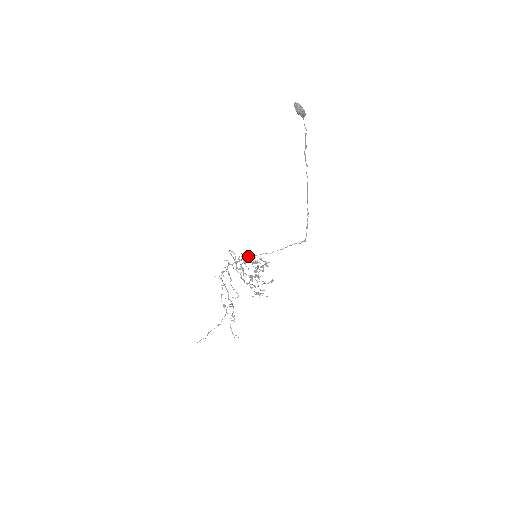
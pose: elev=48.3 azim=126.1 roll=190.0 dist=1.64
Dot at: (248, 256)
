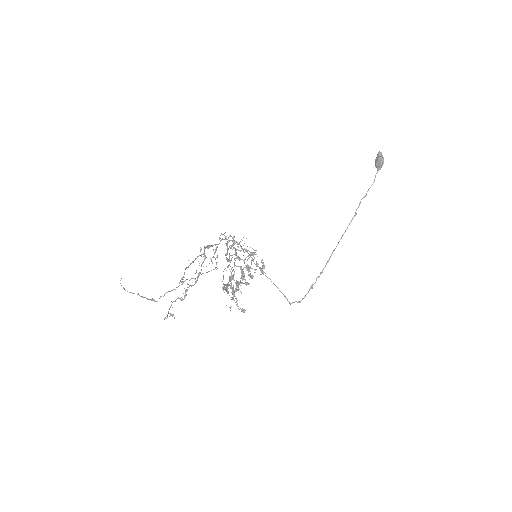
Dot at: occluded
